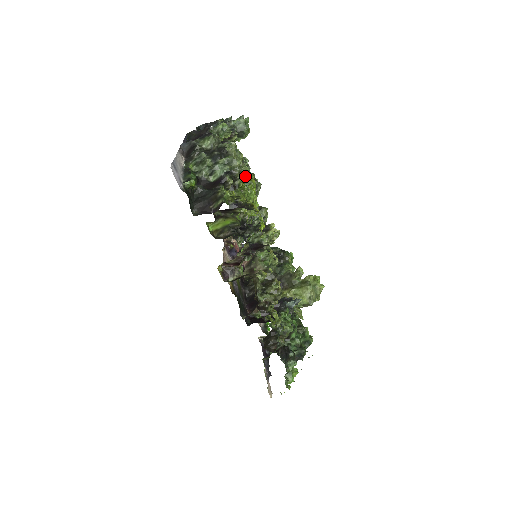
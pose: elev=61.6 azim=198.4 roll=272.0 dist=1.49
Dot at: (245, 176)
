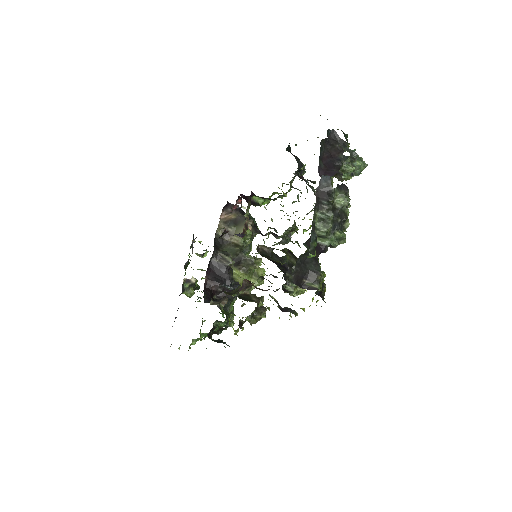
Dot at: occluded
